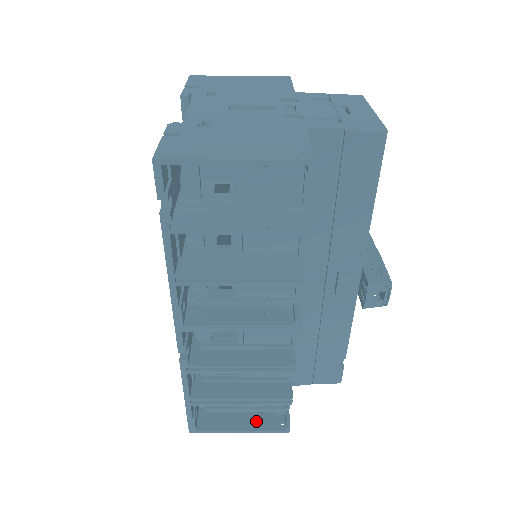
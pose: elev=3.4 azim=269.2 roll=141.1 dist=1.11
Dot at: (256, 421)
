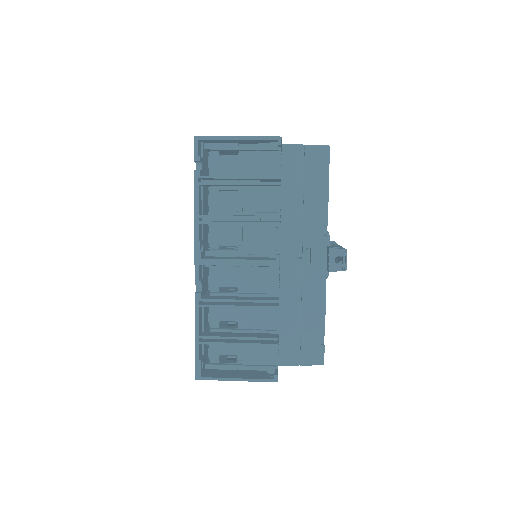
Dot at: (250, 375)
